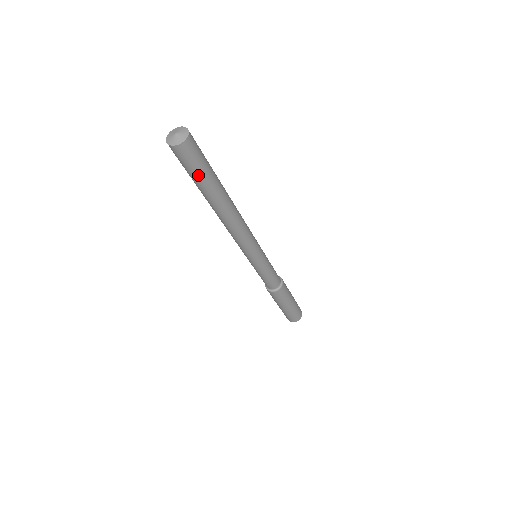
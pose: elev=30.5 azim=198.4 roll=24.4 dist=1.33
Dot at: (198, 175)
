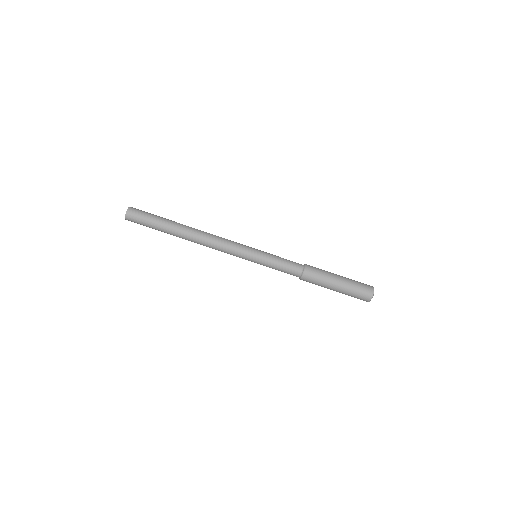
Dot at: (152, 220)
